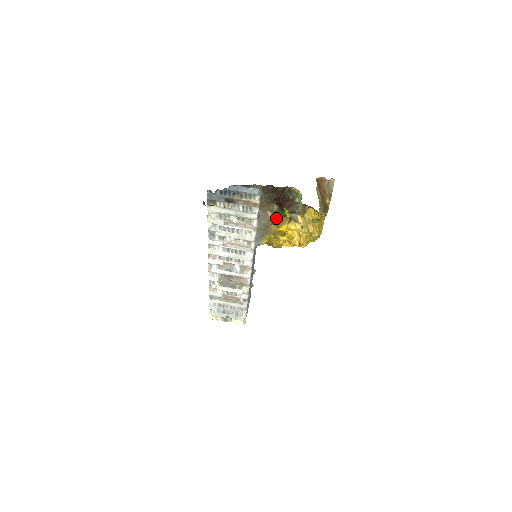
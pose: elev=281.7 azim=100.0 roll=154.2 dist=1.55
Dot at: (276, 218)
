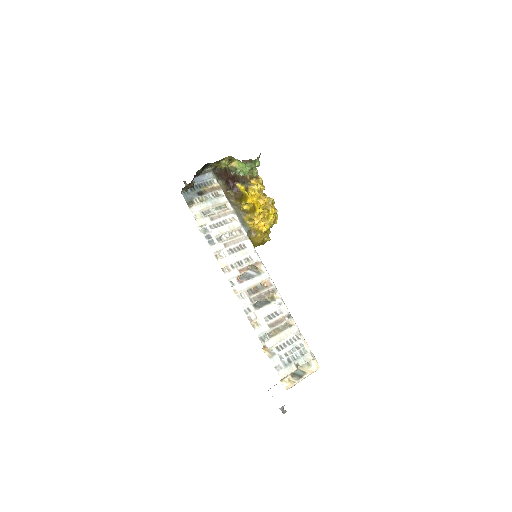
Dot at: (239, 201)
